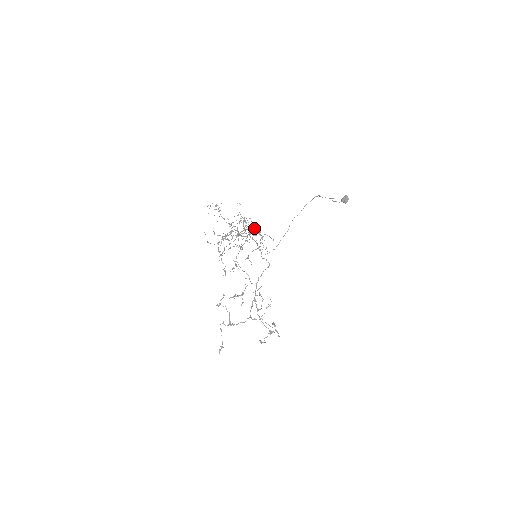
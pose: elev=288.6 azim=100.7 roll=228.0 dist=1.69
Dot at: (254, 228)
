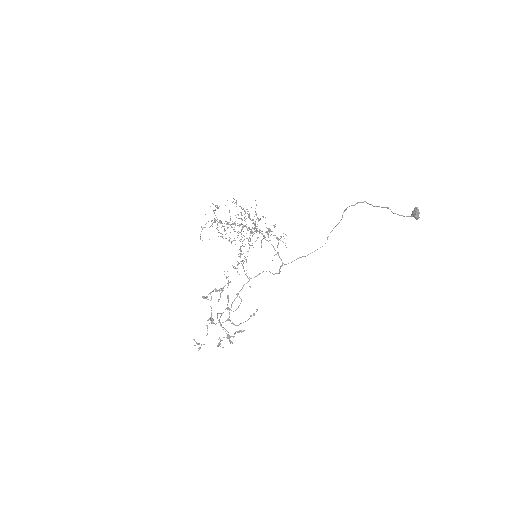
Dot at: (254, 223)
